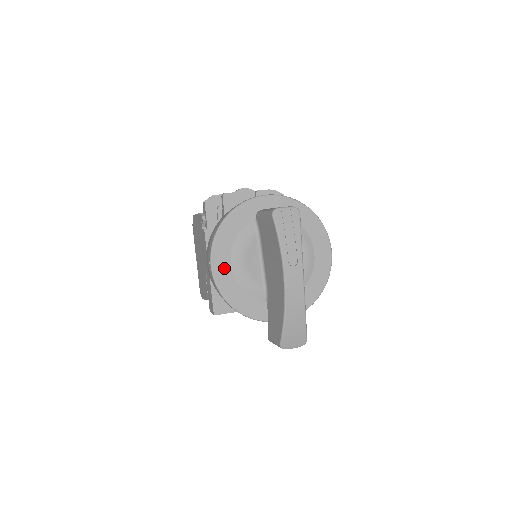
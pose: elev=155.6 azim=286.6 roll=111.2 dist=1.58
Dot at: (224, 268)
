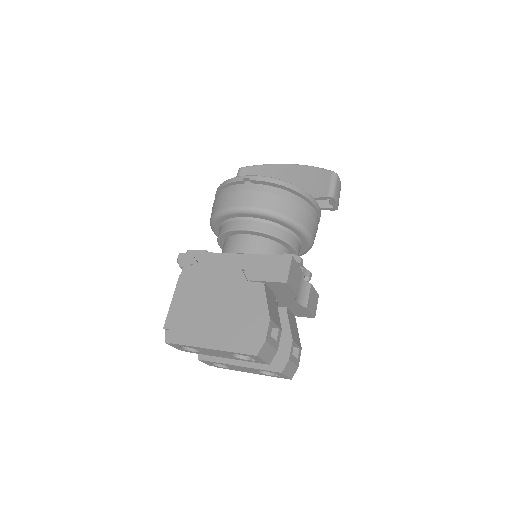
Dot at: occluded
